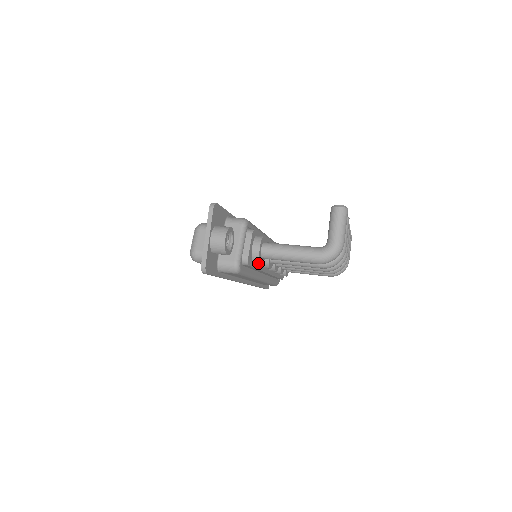
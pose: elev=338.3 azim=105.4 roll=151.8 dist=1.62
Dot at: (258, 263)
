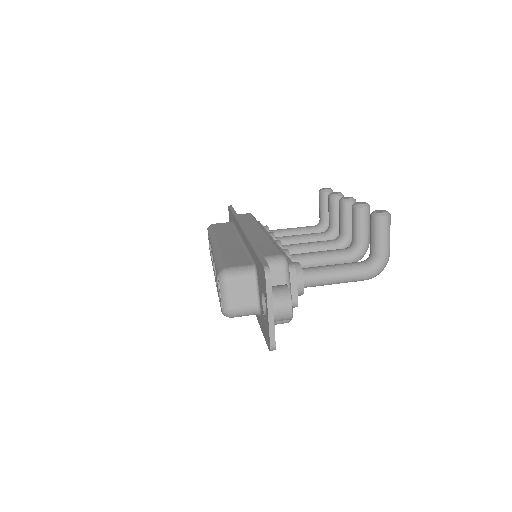
Dot at: (299, 295)
